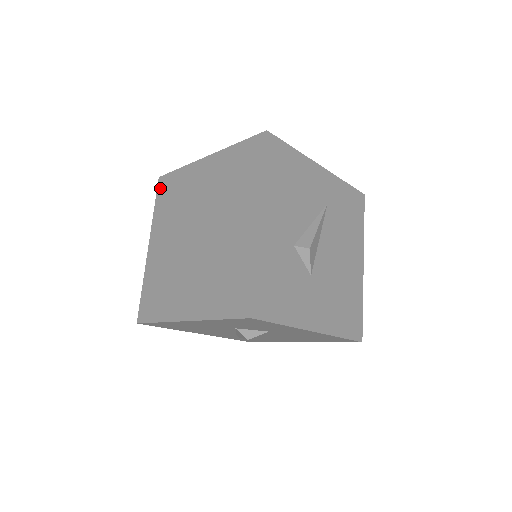
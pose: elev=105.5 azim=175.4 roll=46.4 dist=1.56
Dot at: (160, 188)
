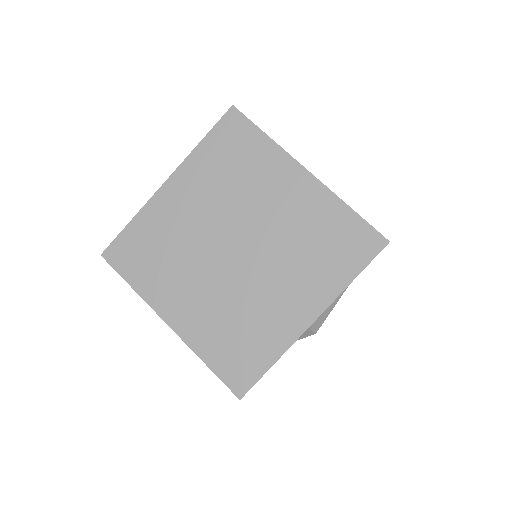
Dot at: (226, 124)
